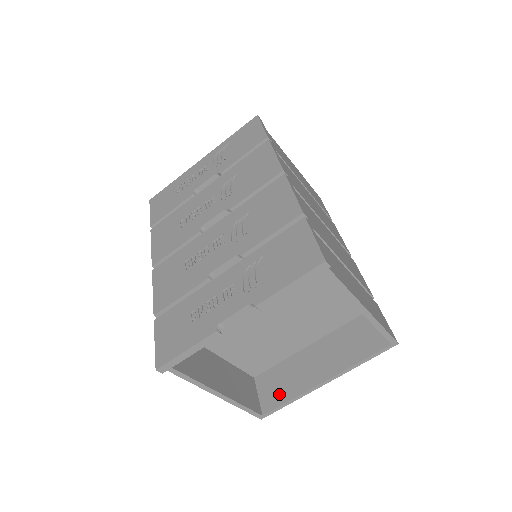
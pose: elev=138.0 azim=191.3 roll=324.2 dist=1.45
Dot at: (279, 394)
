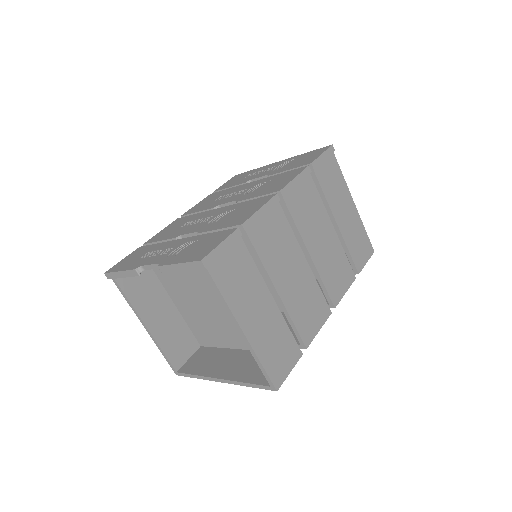
Dot at: (196, 366)
